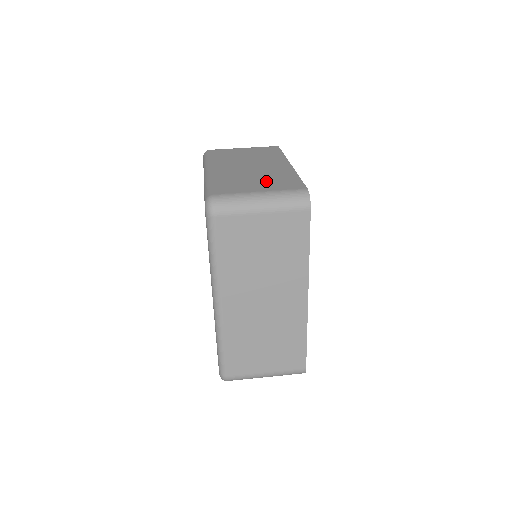
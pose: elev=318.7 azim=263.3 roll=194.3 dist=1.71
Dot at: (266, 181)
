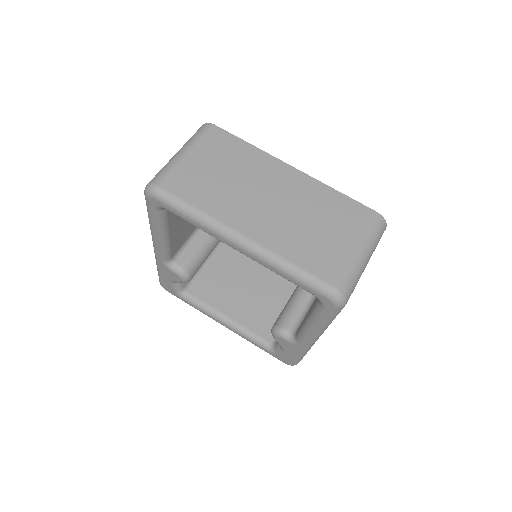
Dot at: (331, 223)
